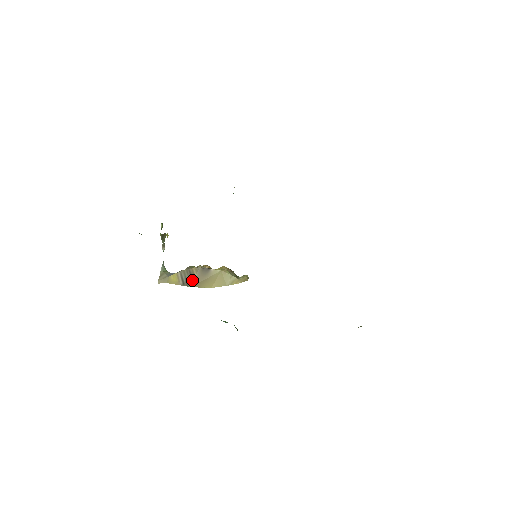
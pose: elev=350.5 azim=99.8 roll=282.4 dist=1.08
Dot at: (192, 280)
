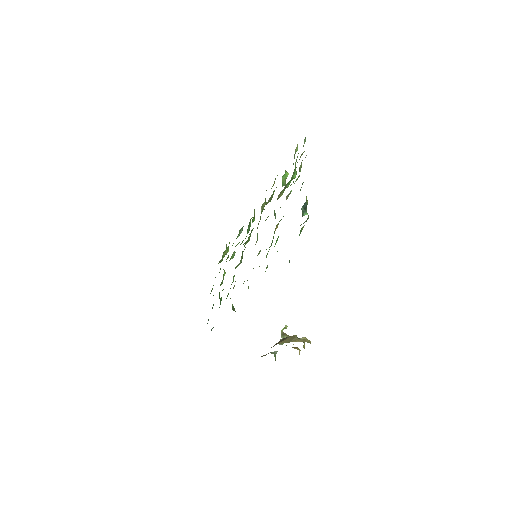
Dot at: (274, 345)
